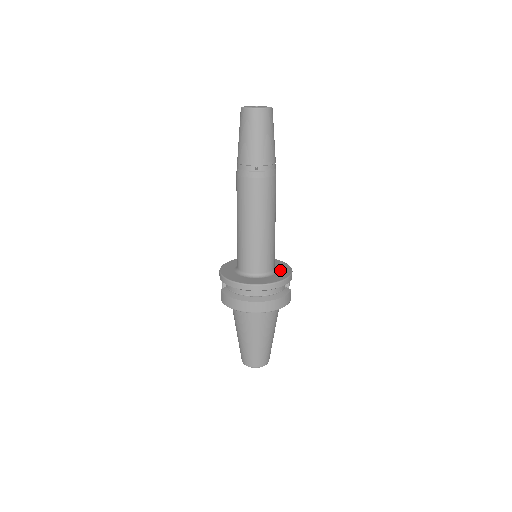
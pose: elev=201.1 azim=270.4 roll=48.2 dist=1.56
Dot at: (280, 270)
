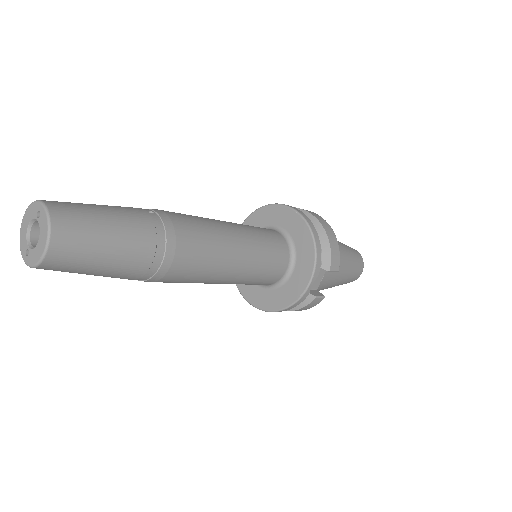
Dot at: (293, 278)
